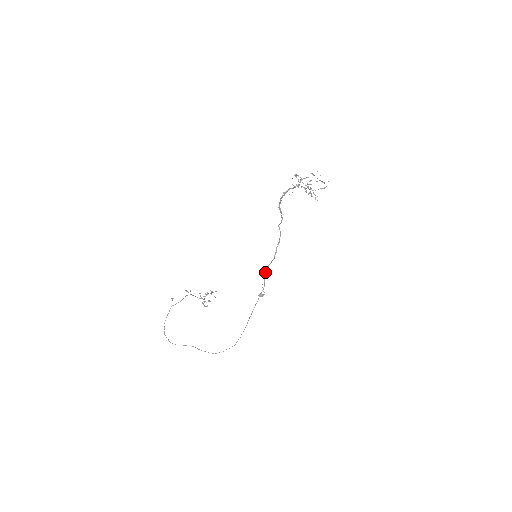
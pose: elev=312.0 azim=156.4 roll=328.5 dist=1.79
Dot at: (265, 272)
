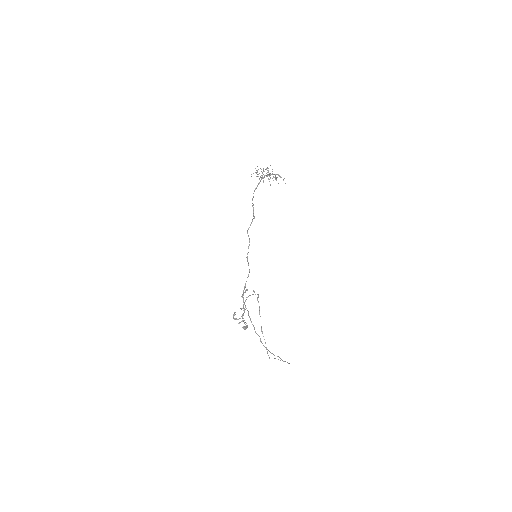
Dot at: (242, 296)
